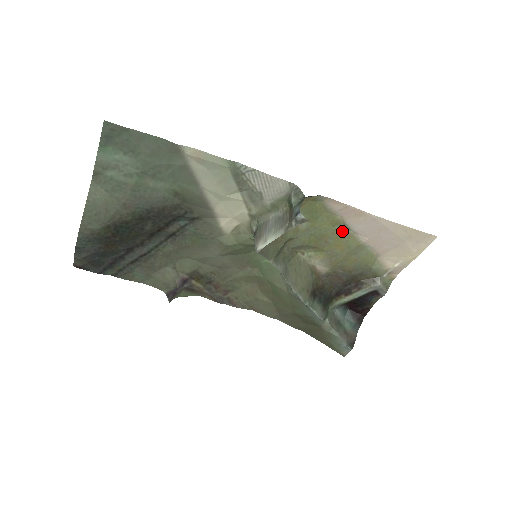
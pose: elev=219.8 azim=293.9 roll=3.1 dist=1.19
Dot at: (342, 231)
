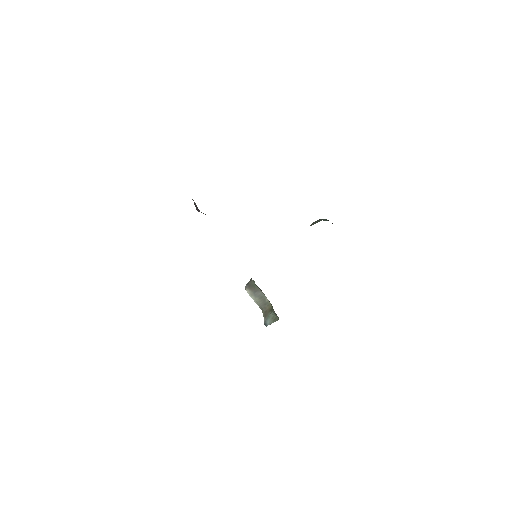
Dot at: occluded
